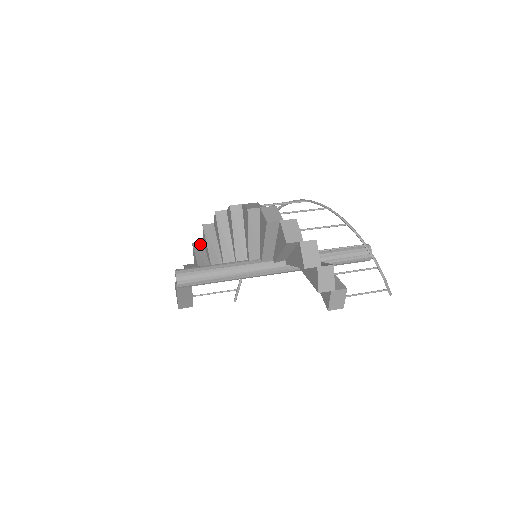
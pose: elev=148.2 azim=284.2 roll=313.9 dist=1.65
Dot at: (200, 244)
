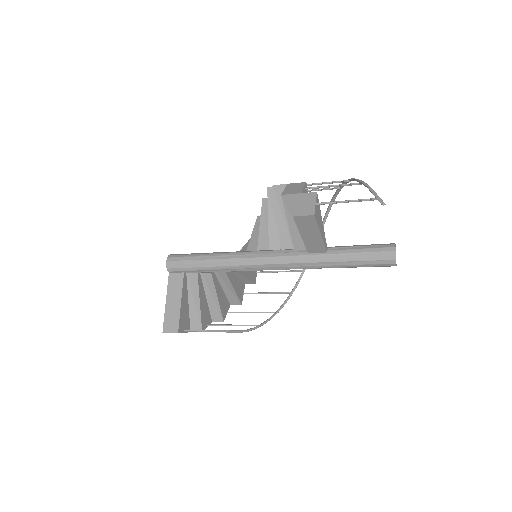
Dot at: occluded
